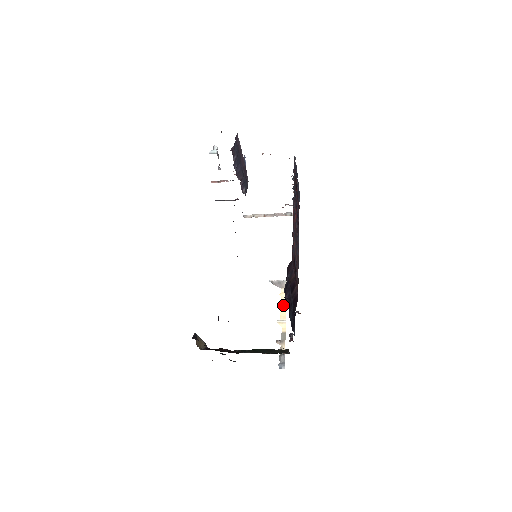
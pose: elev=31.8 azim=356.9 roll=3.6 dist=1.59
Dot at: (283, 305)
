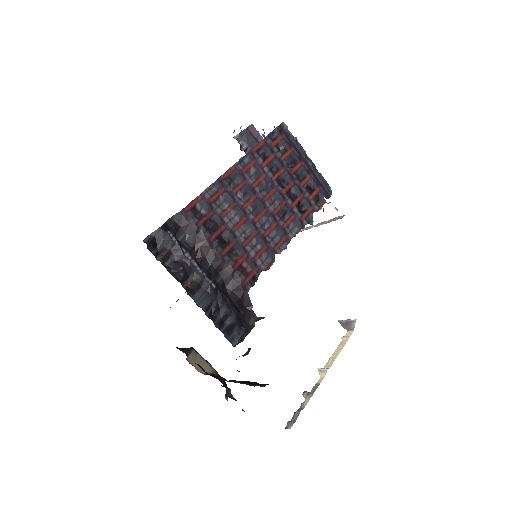
Dot at: (337, 350)
